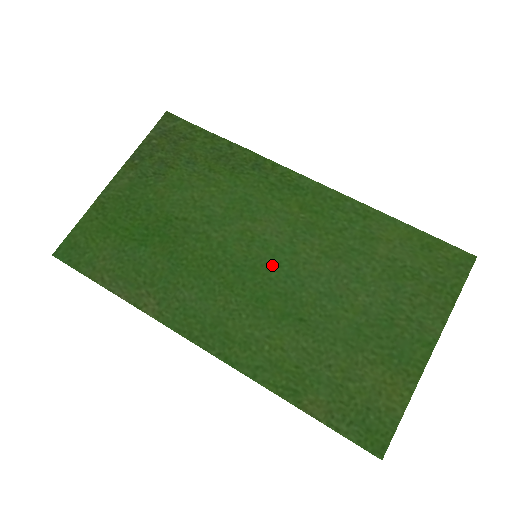
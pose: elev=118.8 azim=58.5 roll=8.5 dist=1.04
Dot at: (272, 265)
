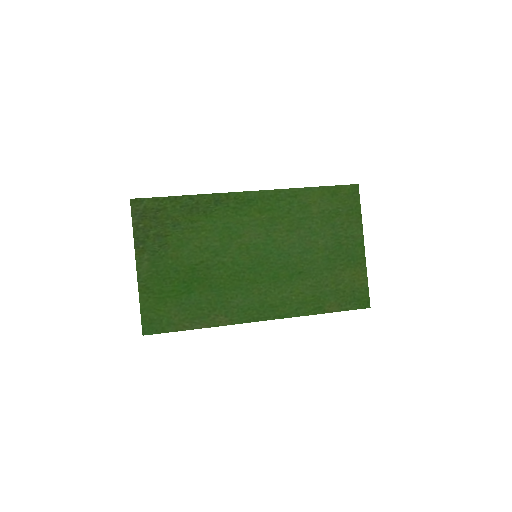
Dot at: (267, 255)
